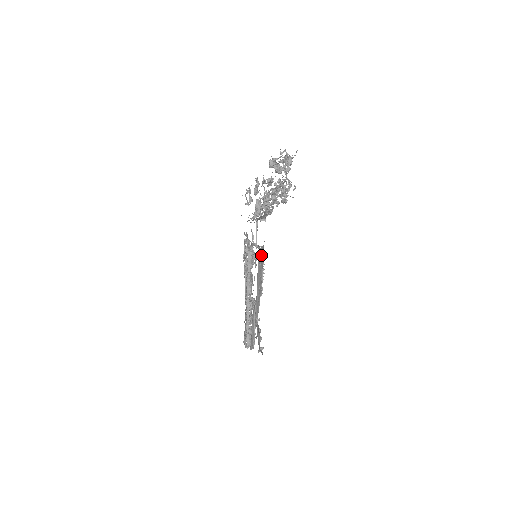
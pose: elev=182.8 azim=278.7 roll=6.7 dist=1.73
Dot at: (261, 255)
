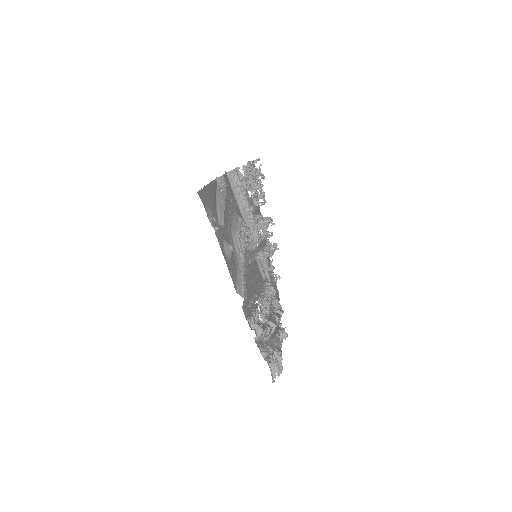
Dot at: (221, 186)
